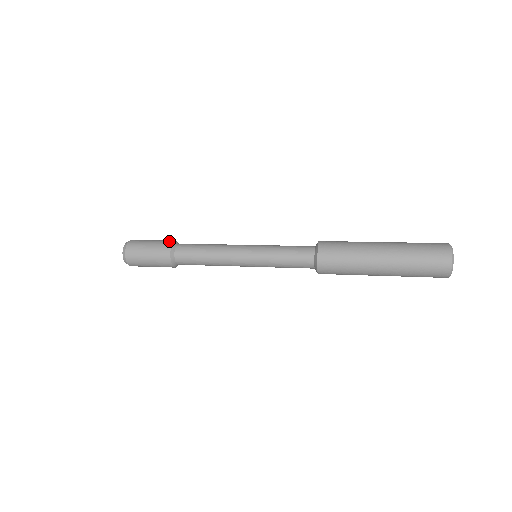
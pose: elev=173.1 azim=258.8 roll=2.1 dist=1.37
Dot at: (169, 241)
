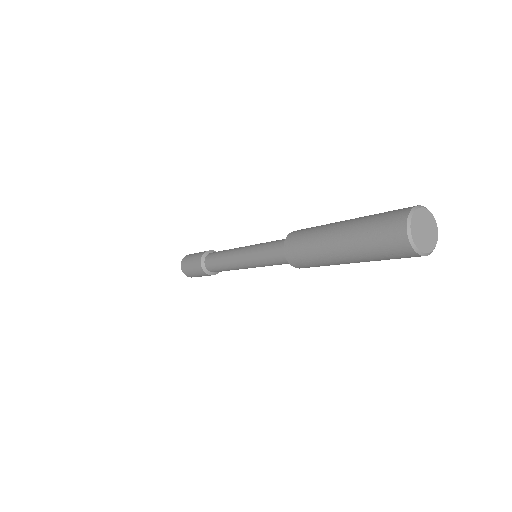
Dot at: (199, 257)
